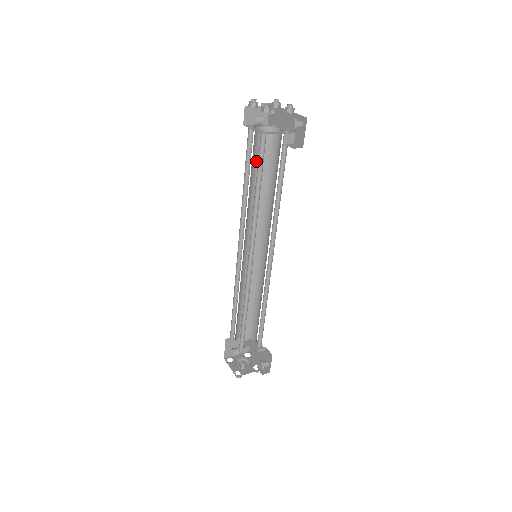
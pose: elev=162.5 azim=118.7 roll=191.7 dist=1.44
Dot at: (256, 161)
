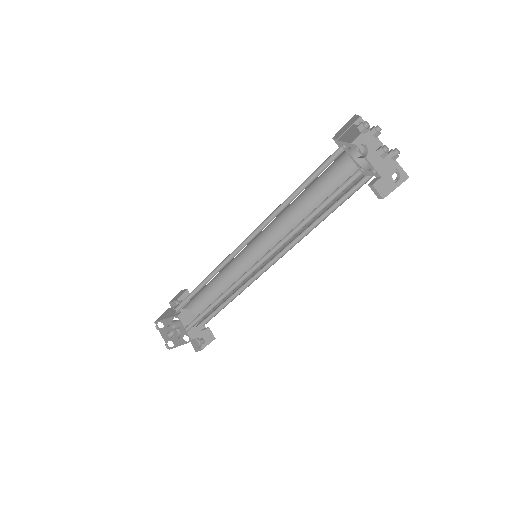
Dot at: occluded
